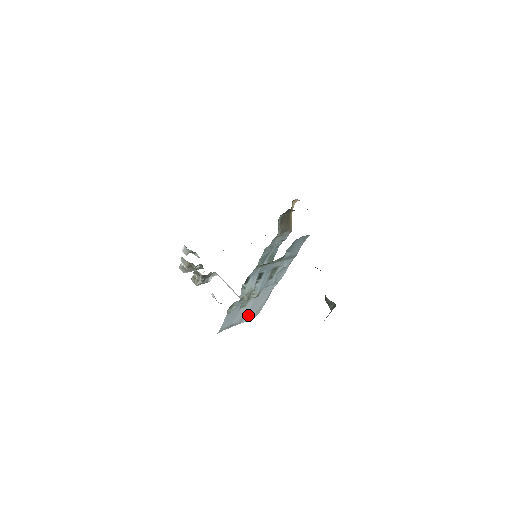
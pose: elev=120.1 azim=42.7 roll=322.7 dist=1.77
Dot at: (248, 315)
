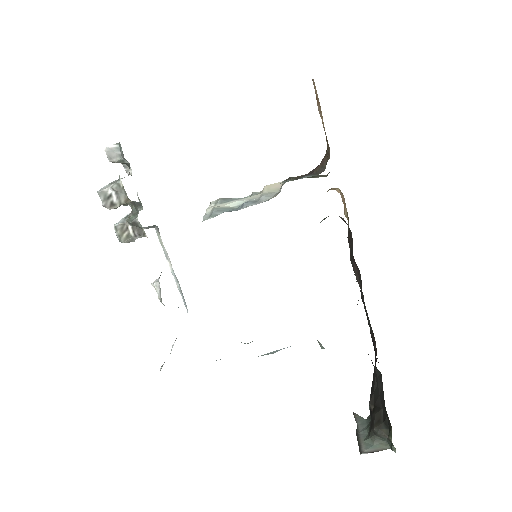
Dot at: occluded
